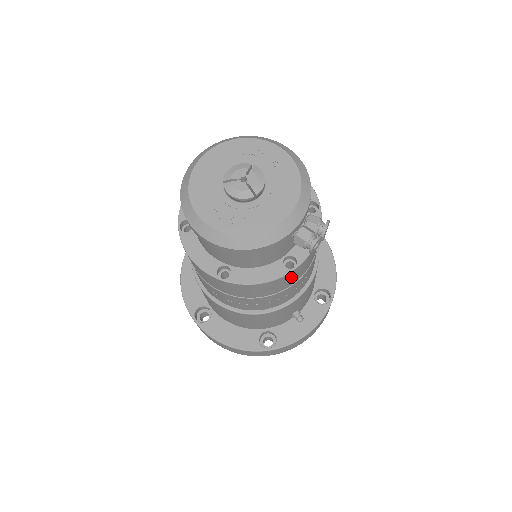
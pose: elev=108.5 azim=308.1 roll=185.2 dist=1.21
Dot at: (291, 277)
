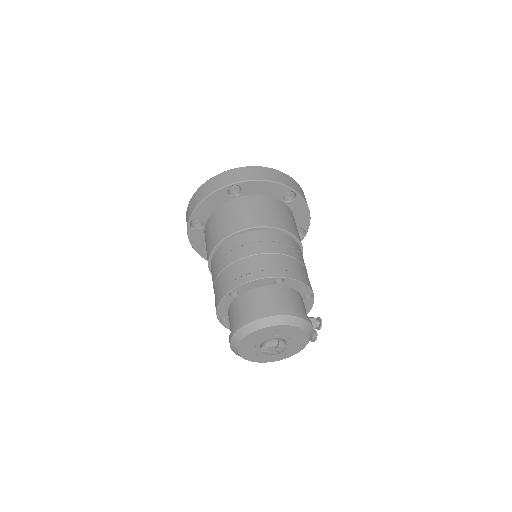
Dot at: occluded
